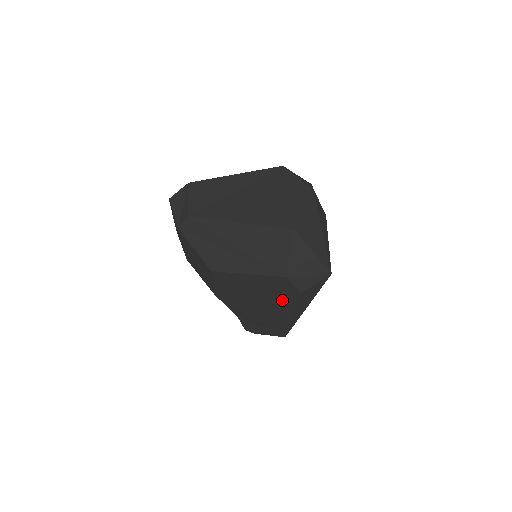
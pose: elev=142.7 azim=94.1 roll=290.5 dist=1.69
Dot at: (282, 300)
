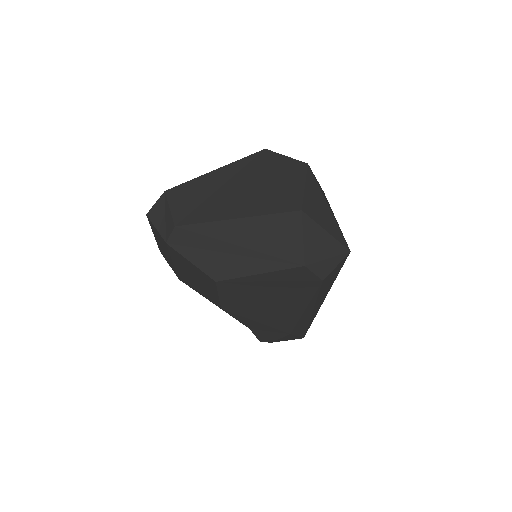
Dot at: (301, 295)
